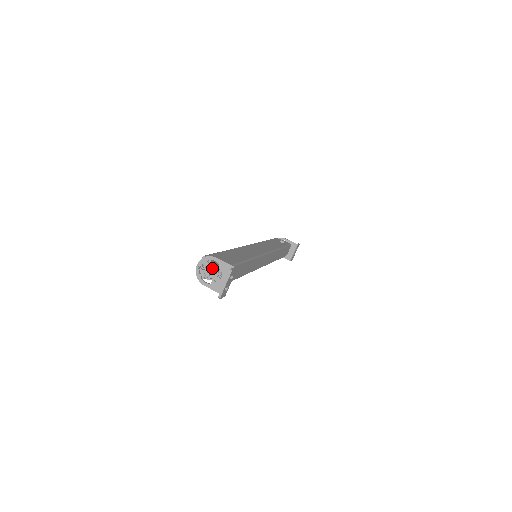
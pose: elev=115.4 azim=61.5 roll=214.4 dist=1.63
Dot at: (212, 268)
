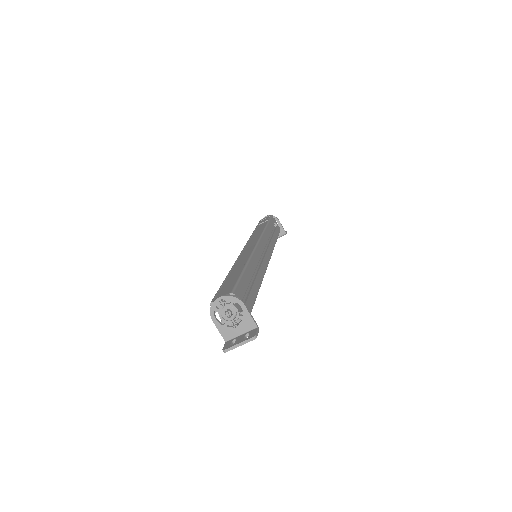
Dot at: (233, 311)
